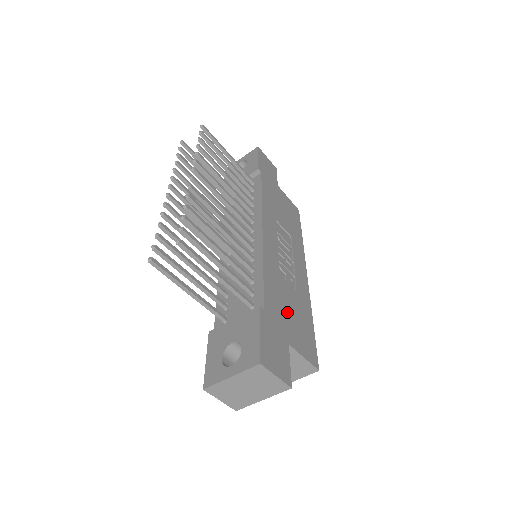
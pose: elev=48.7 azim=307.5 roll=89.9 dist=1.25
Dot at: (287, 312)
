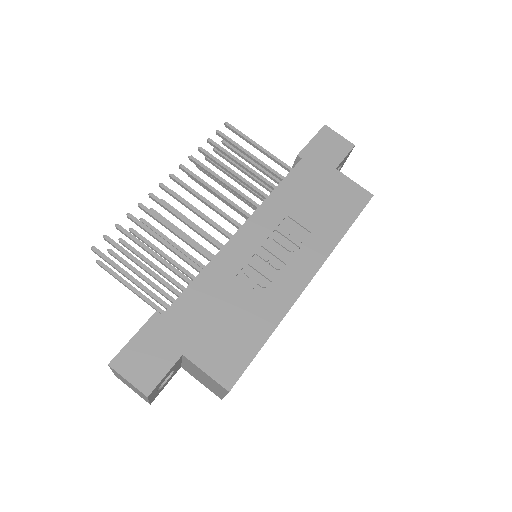
Dot at: (212, 321)
